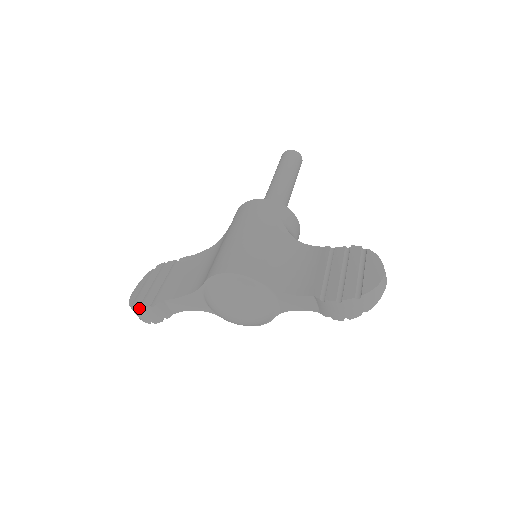
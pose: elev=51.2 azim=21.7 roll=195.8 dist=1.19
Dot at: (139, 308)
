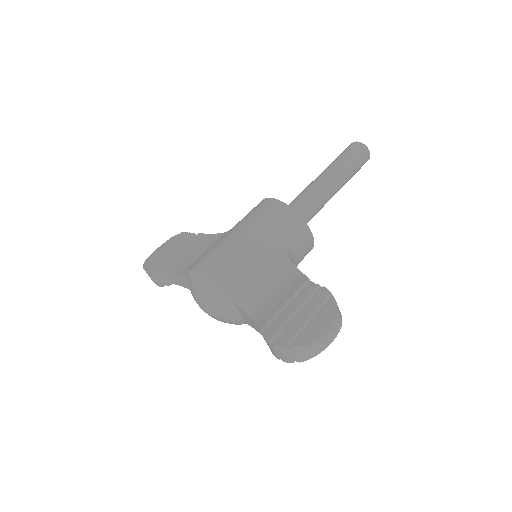
Dot at: (145, 270)
